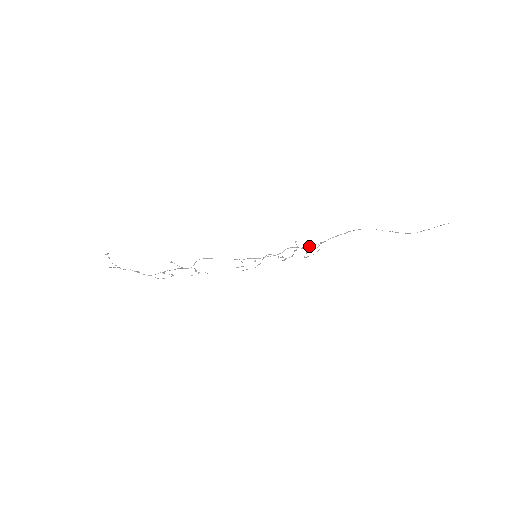
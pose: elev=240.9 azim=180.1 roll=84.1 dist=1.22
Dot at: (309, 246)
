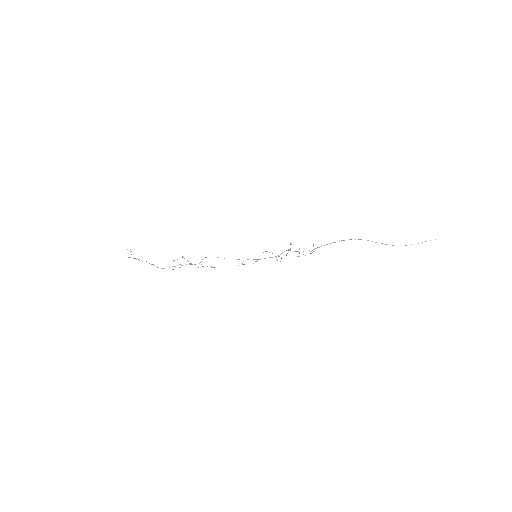
Dot at: occluded
